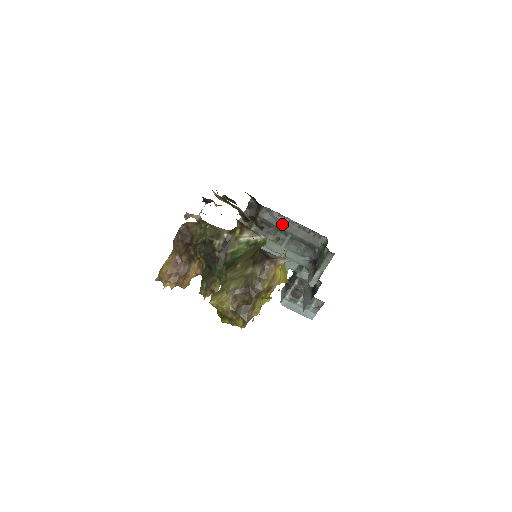
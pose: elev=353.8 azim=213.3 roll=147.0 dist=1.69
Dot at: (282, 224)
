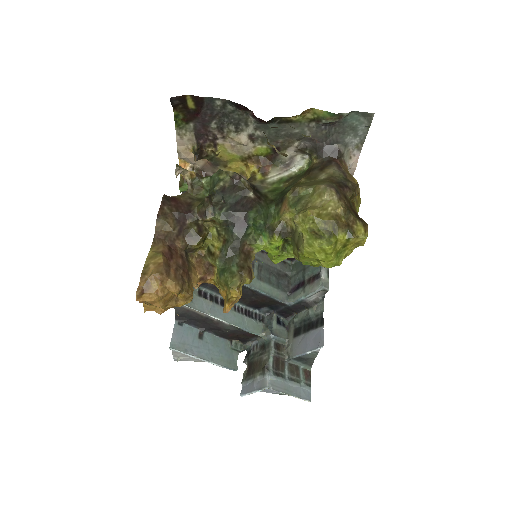
Dot at: occluded
